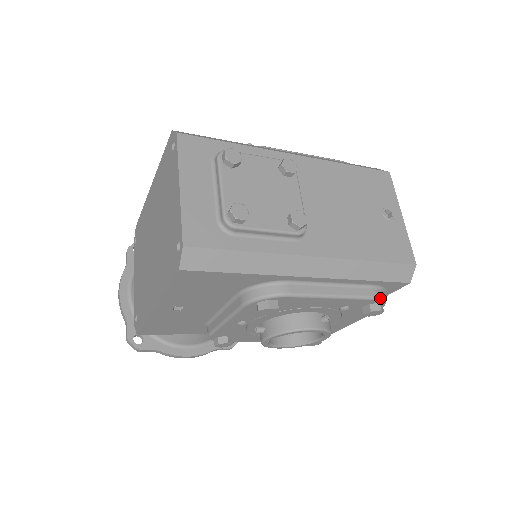
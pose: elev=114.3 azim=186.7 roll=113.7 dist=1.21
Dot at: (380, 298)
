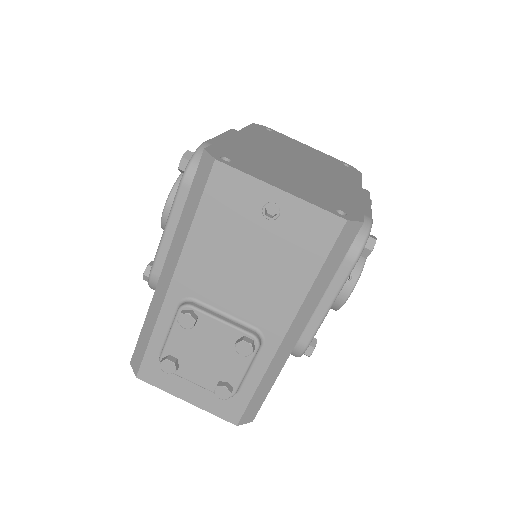
Dot at: (359, 254)
